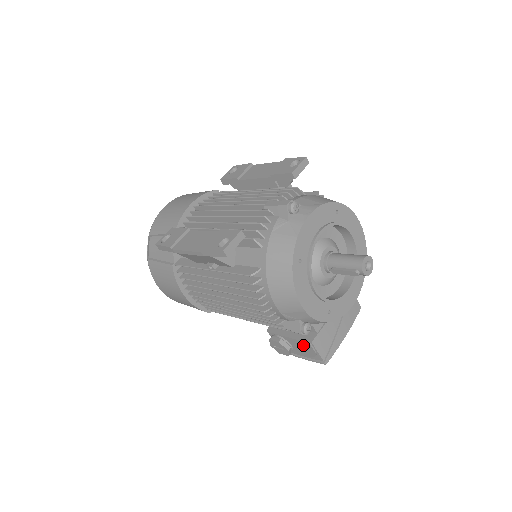
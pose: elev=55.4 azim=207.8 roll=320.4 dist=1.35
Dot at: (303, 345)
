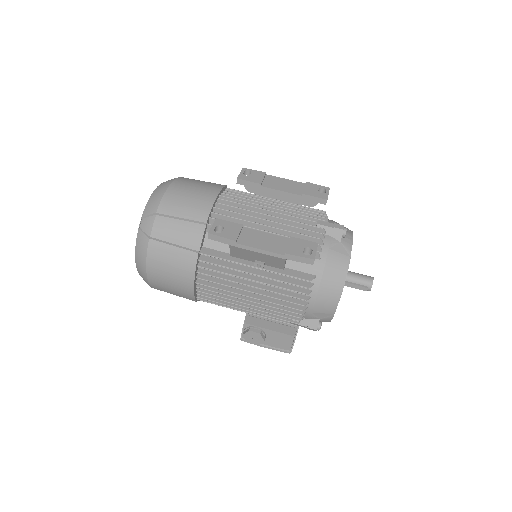
Dot at: (282, 337)
